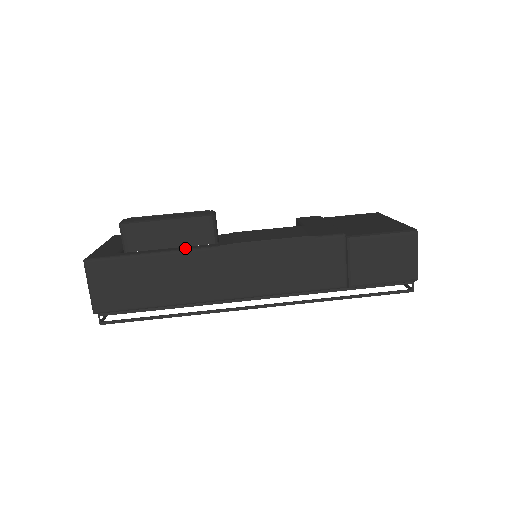
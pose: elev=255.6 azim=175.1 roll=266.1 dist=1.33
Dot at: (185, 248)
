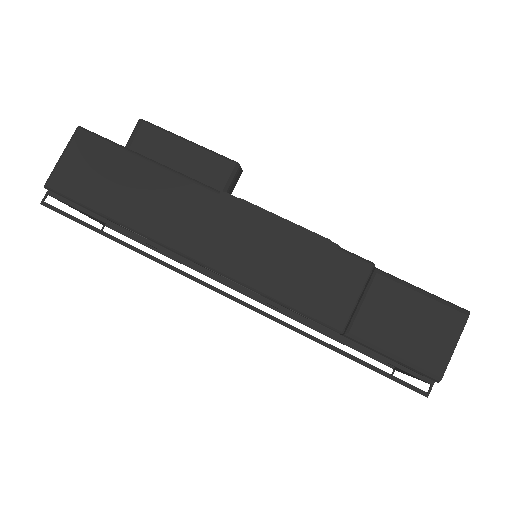
Dot at: occluded
